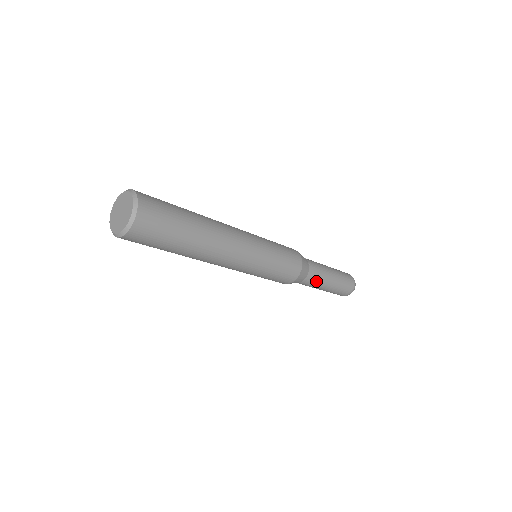
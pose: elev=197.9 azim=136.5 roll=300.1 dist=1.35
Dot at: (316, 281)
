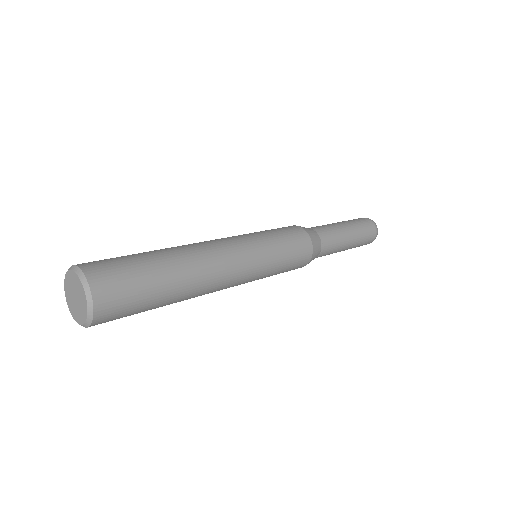
Dot at: (333, 247)
